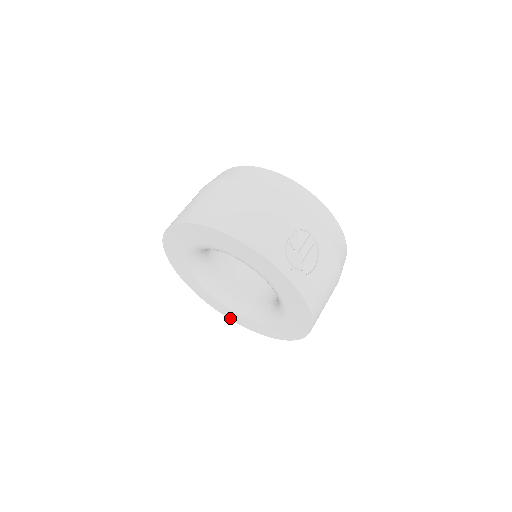
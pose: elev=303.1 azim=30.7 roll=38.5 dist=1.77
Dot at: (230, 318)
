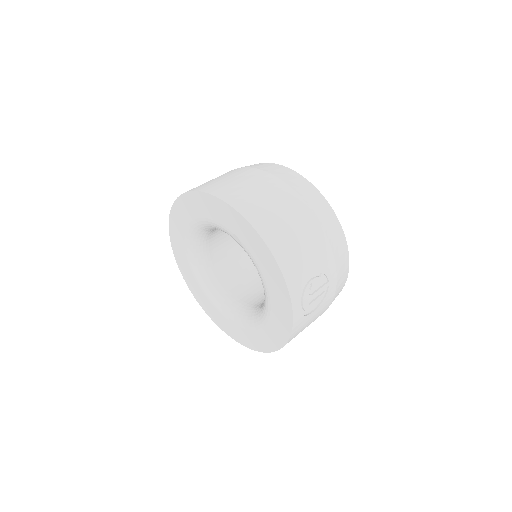
Dot at: (189, 286)
